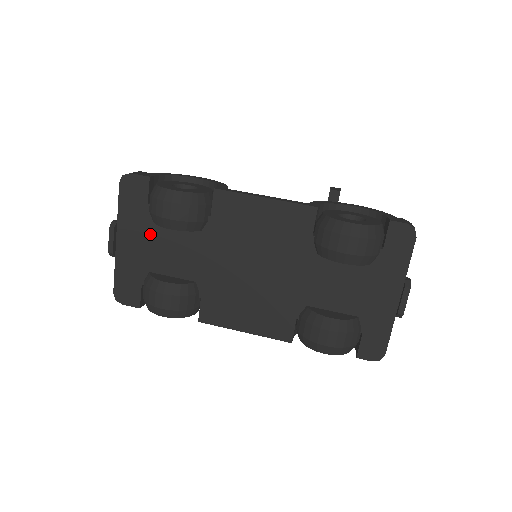
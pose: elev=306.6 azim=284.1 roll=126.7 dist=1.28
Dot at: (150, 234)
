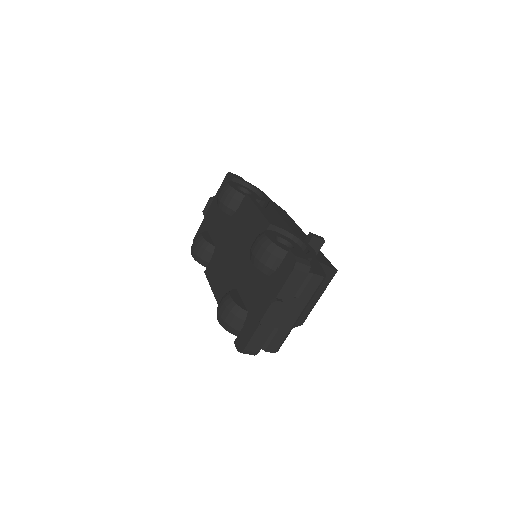
Dot at: (218, 209)
